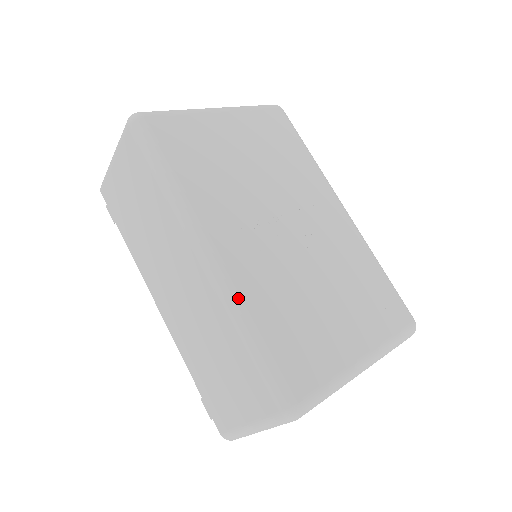
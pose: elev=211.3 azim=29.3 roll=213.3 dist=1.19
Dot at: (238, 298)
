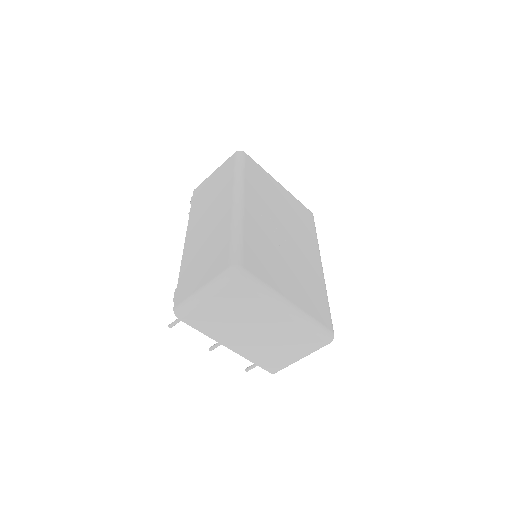
Dot at: (242, 219)
